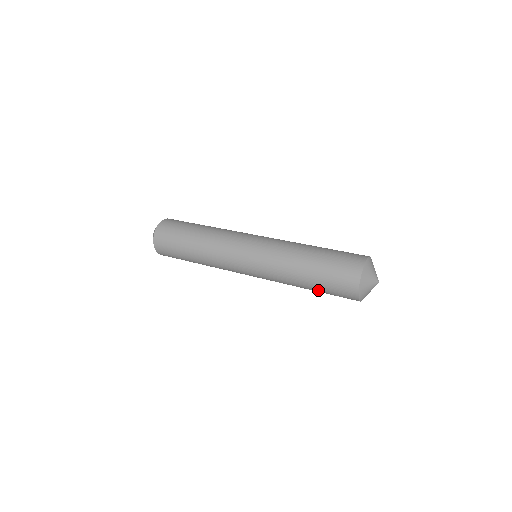
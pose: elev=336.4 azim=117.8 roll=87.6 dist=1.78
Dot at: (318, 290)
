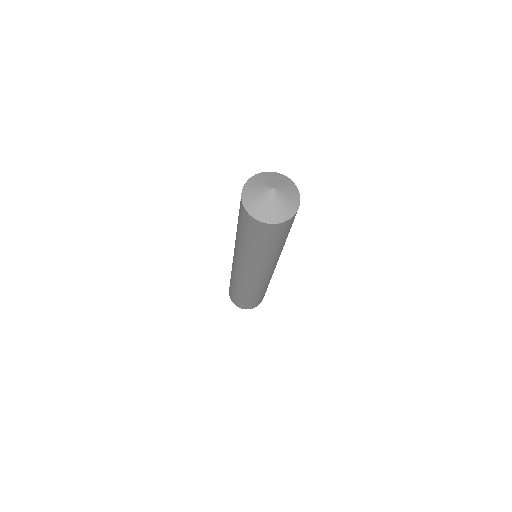
Dot at: (239, 227)
